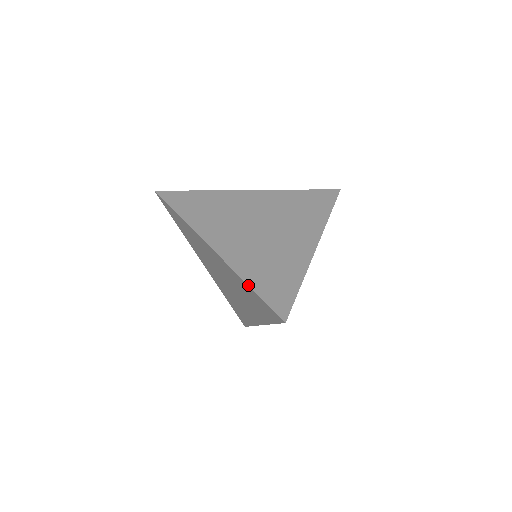
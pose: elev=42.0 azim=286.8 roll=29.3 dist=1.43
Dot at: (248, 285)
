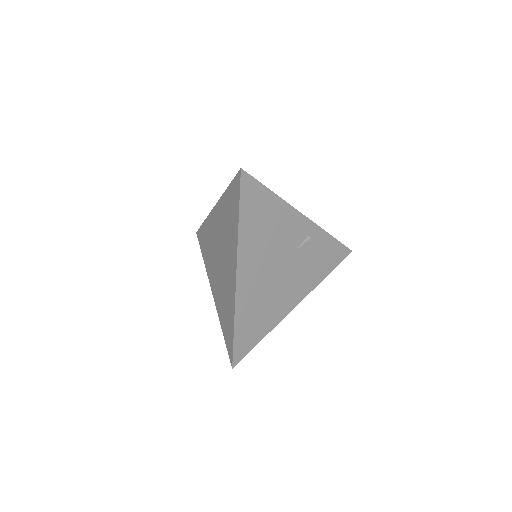
Dot at: (227, 188)
